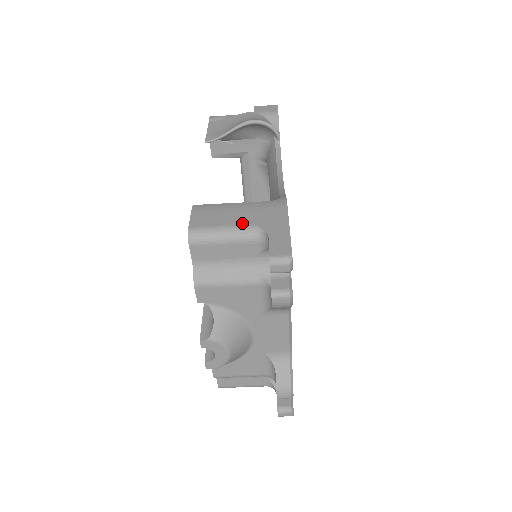
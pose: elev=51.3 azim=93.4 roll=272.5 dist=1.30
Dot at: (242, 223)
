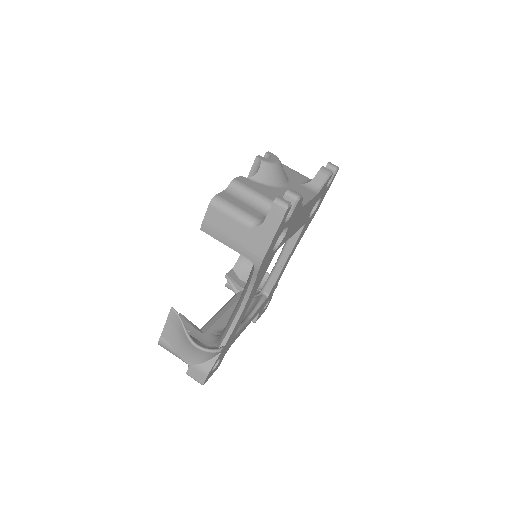
Dot at: occluded
